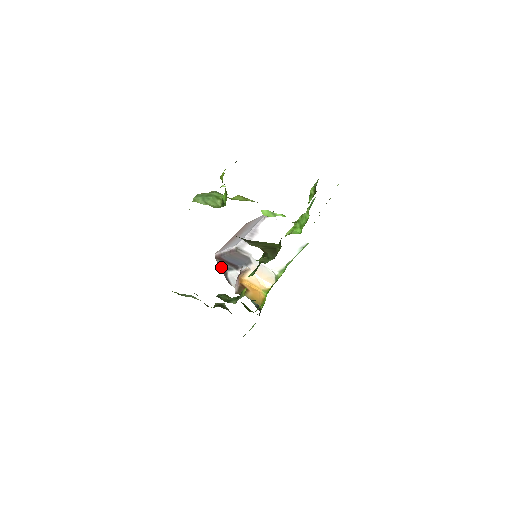
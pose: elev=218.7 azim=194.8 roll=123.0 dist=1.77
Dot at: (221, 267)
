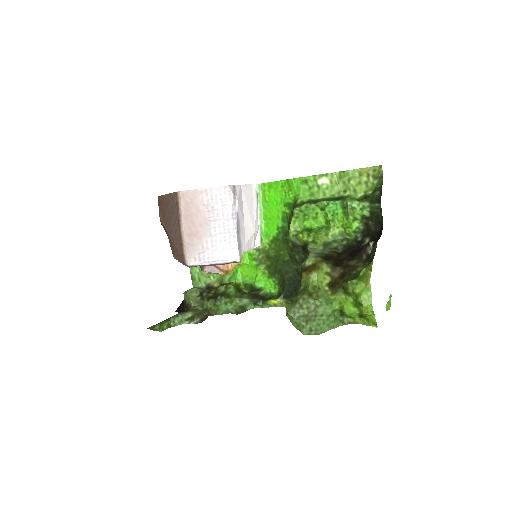
Dot at: occluded
